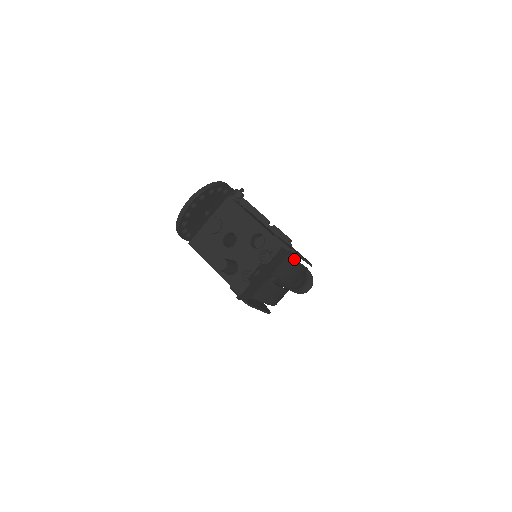
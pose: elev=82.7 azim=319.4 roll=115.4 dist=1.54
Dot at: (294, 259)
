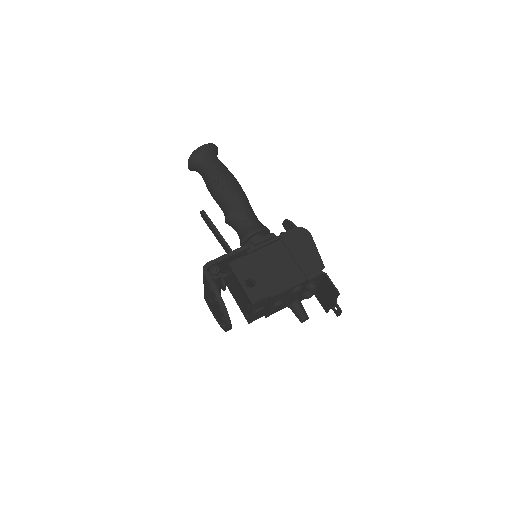
Dot at: occluded
